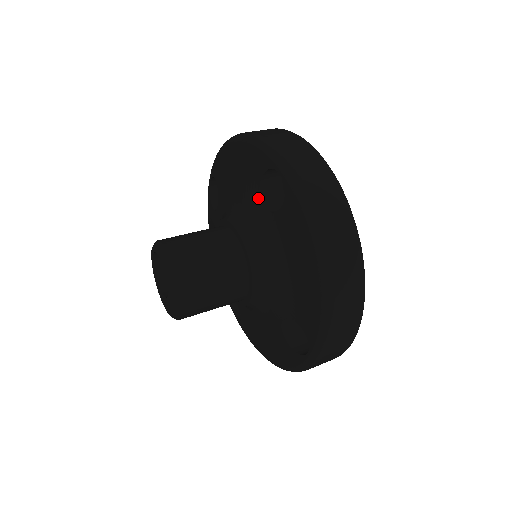
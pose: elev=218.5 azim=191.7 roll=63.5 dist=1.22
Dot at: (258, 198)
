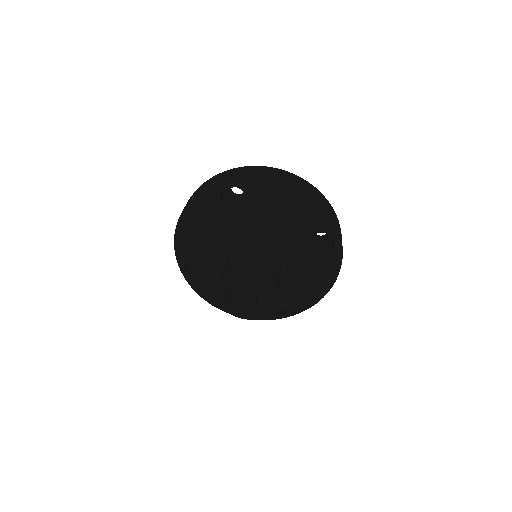
Dot at: (230, 215)
